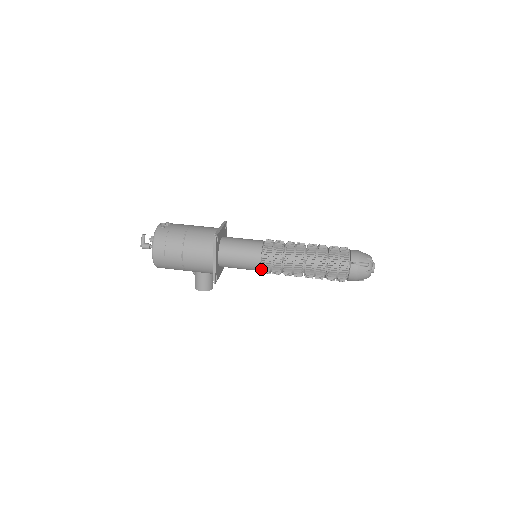
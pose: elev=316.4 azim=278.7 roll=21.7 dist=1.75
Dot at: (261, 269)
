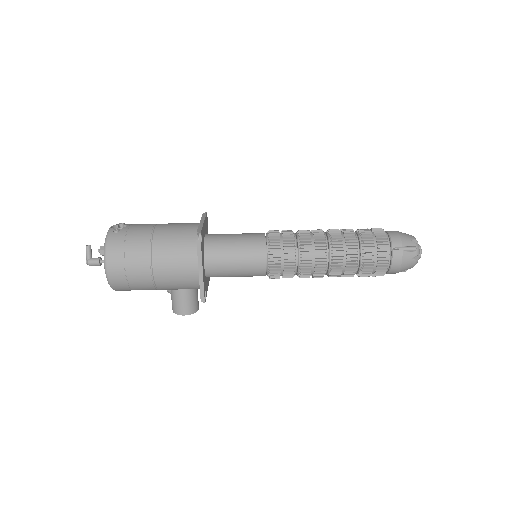
Dot at: (267, 273)
